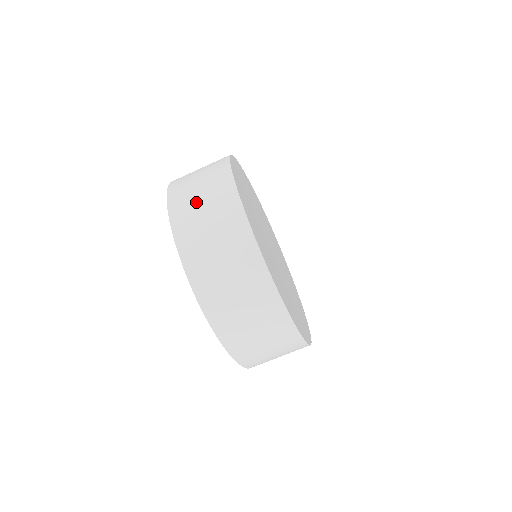
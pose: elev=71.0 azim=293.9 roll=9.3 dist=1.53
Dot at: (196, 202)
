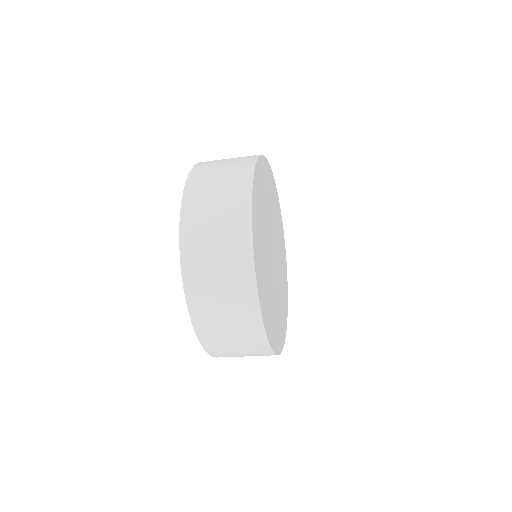
Dot at: (231, 348)
